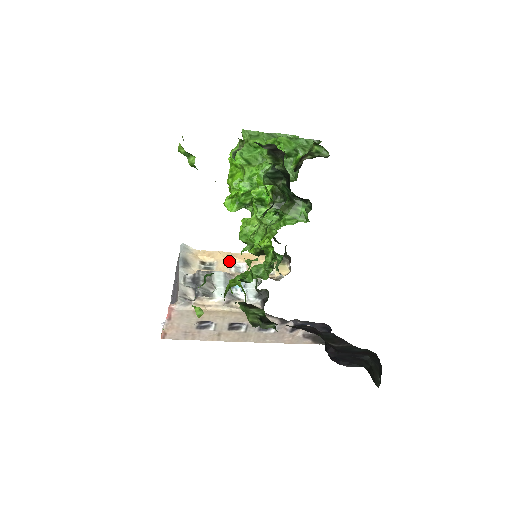
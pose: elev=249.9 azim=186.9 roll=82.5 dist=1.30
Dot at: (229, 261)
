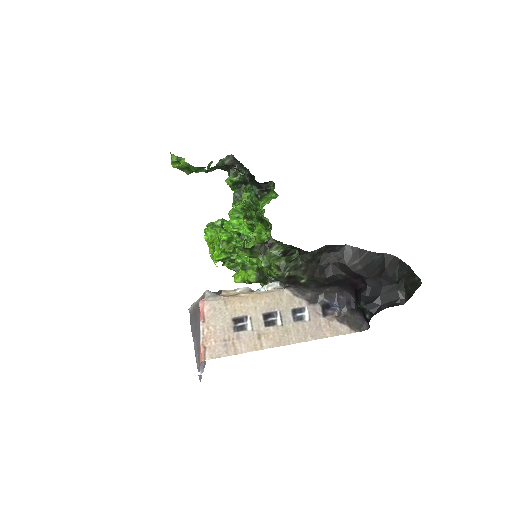
Dot at: occluded
